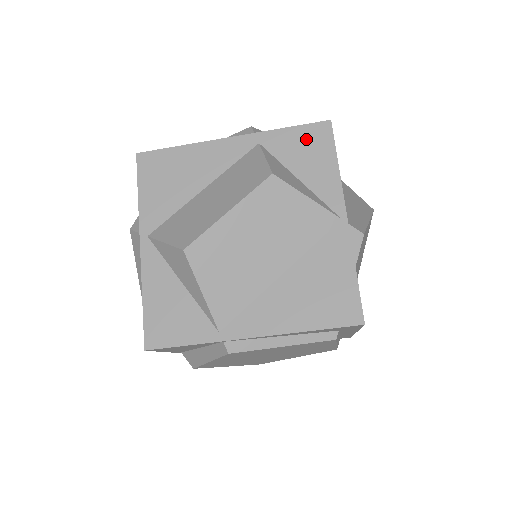
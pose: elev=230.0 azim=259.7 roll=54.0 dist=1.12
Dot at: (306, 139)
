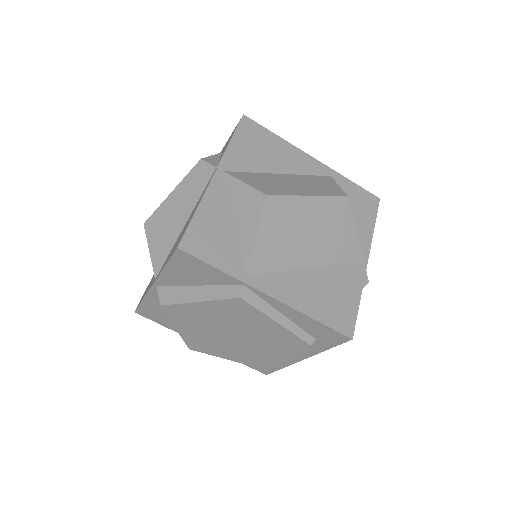
Dot at: (361, 197)
